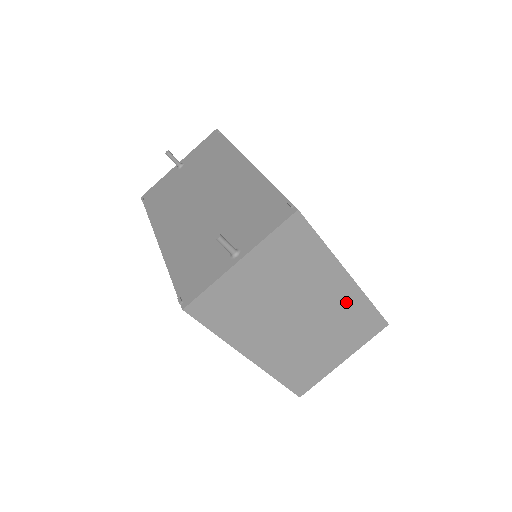
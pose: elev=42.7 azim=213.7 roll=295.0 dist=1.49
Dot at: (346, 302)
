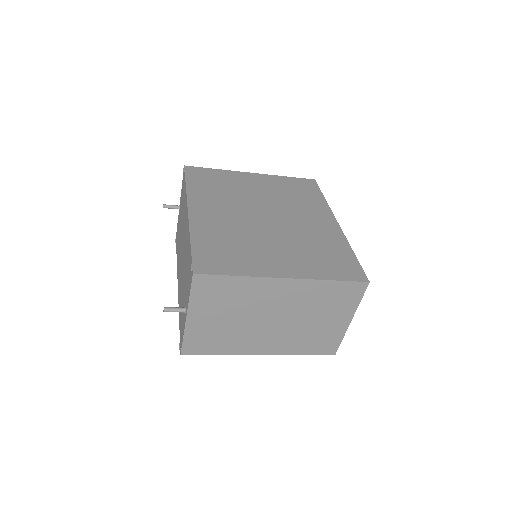
Dot at: (304, 292)
